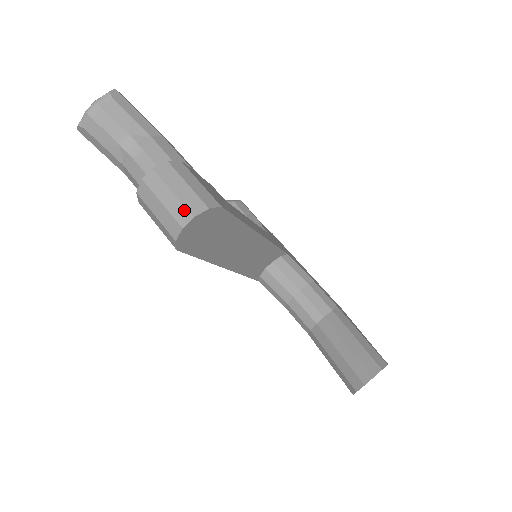
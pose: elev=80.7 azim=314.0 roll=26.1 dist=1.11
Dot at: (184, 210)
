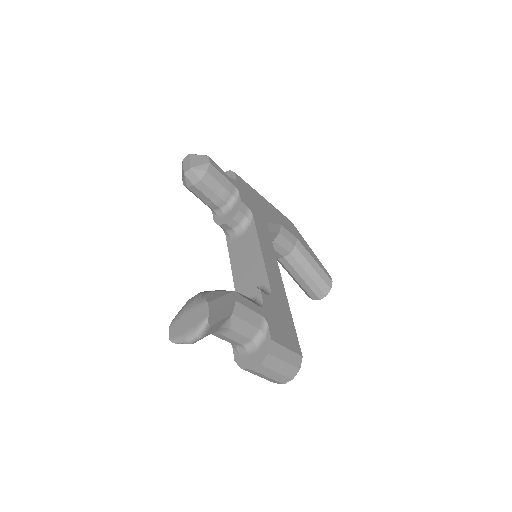
Dot at: (286, 378)
